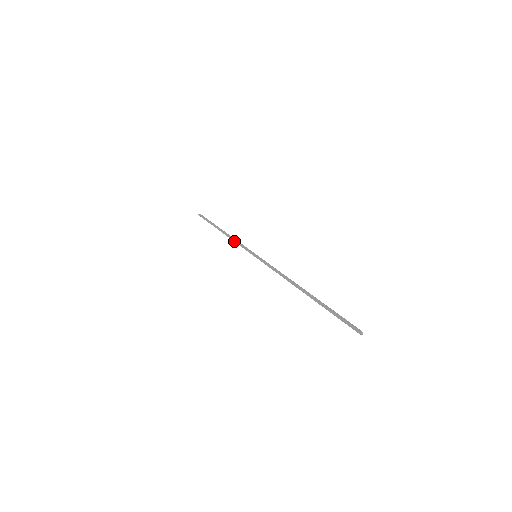
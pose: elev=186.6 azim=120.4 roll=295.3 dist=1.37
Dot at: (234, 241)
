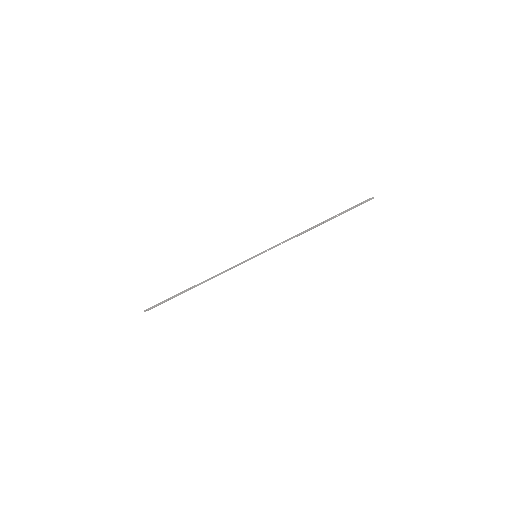
Dot at: (221, 273)
